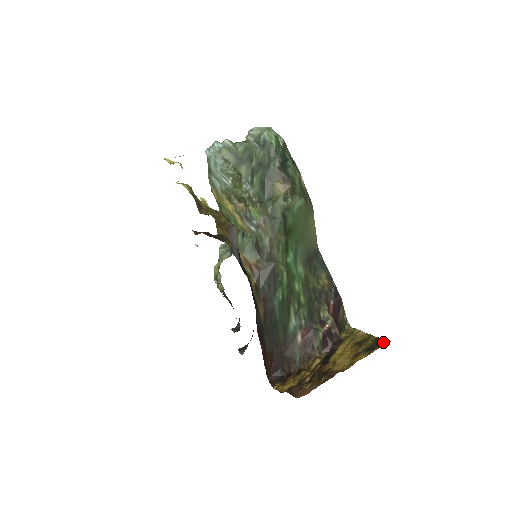
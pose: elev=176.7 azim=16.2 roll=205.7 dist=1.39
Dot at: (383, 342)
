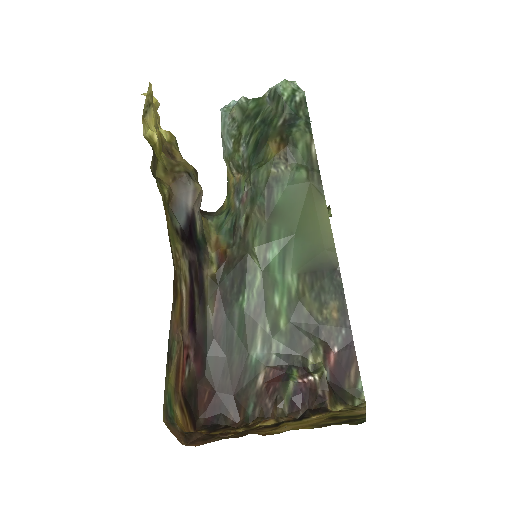
Dot at: (358, 421)
